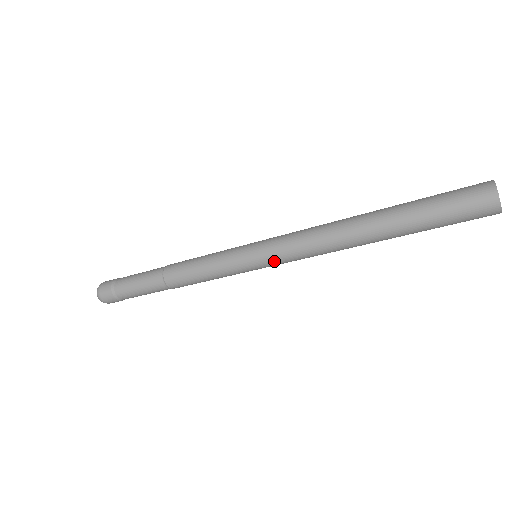
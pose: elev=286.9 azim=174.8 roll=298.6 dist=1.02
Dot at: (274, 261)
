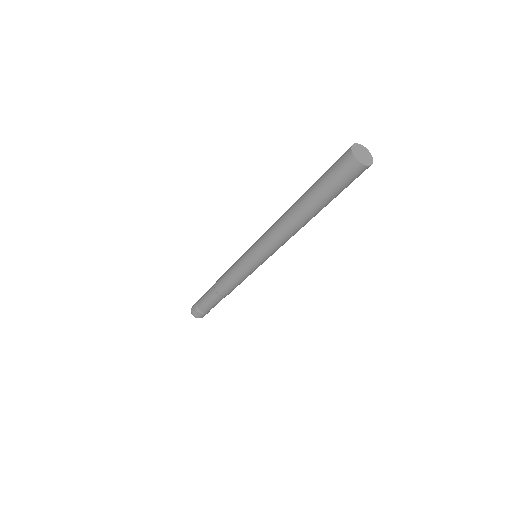
Dot at: (264, 257)
